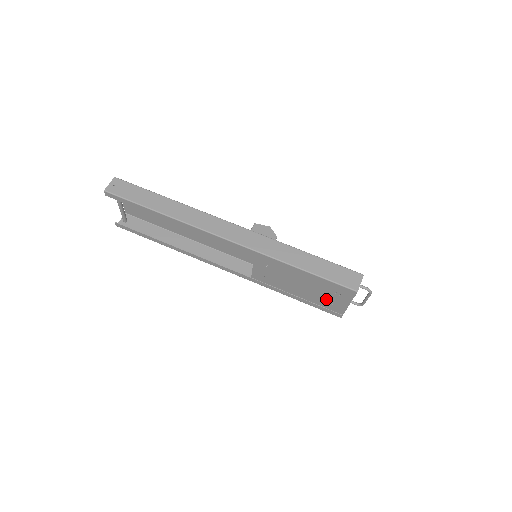
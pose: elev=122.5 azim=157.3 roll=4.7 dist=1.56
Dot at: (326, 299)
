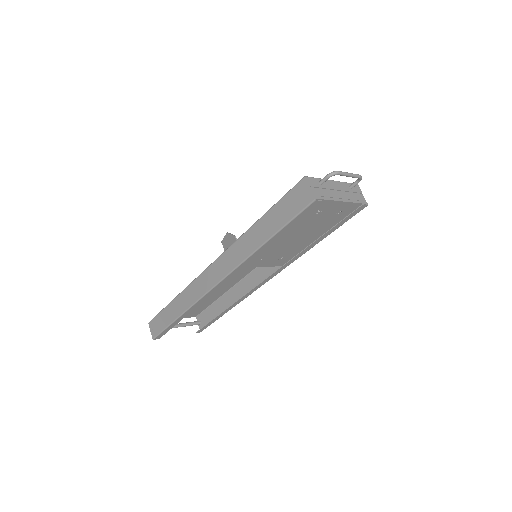
Dot at: (328, 218)
